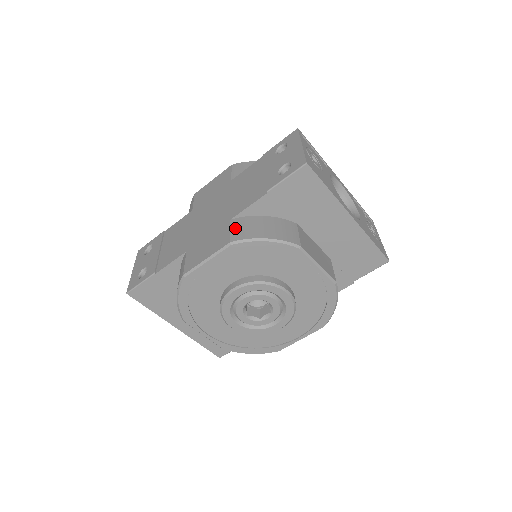
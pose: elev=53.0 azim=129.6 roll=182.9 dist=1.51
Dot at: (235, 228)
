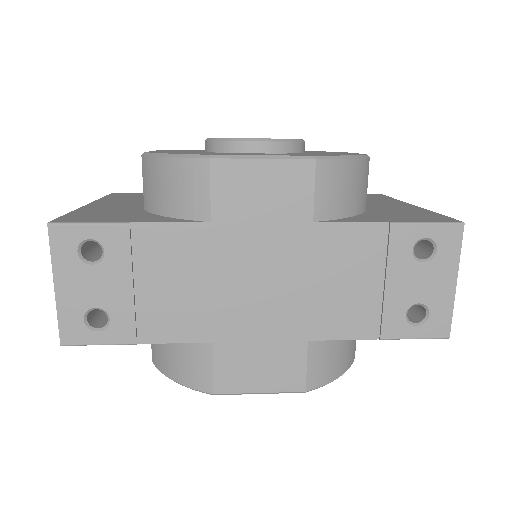
Dot at: (314, 363)
